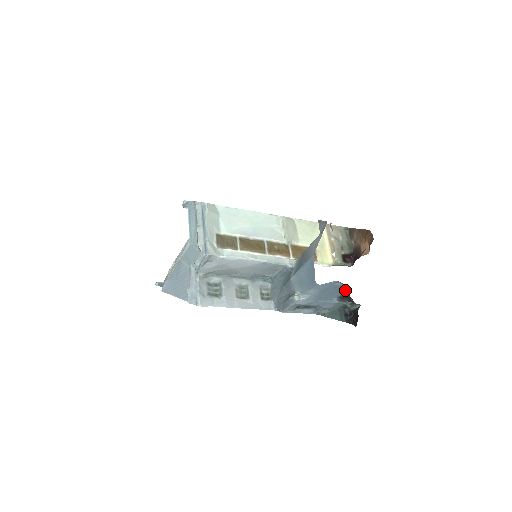
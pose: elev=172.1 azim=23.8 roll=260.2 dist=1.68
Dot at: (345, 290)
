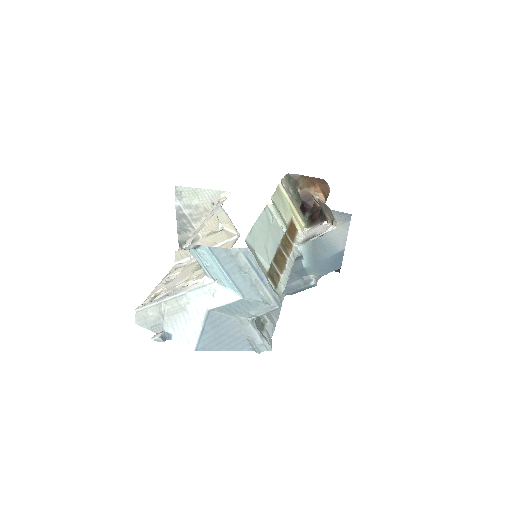
Dot at: occluded
